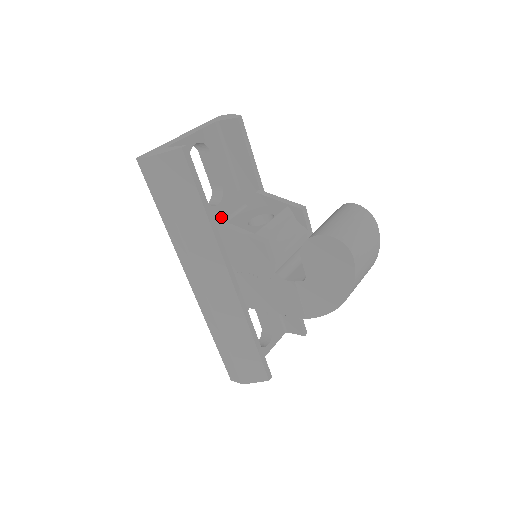
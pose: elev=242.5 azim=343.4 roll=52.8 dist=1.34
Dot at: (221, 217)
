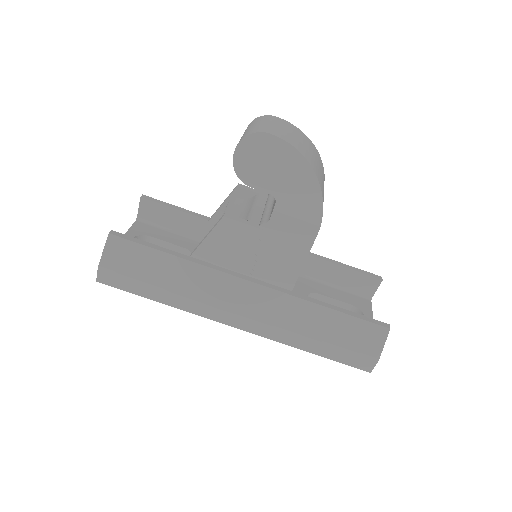
Dot at: occluded
